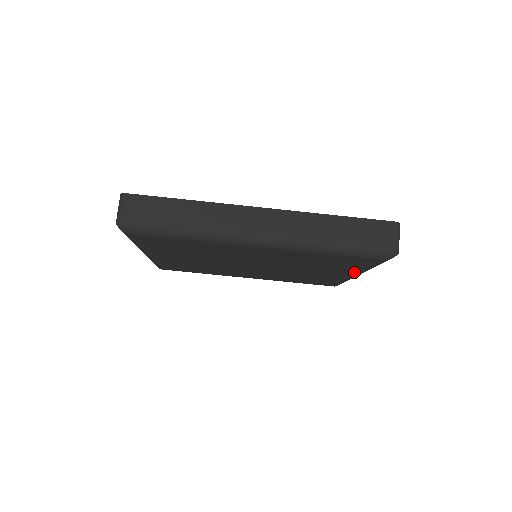
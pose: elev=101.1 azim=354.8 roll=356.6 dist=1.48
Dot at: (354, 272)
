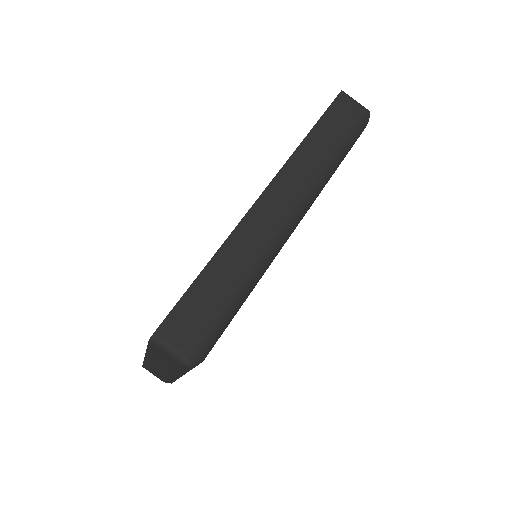
Dot at: occluded
